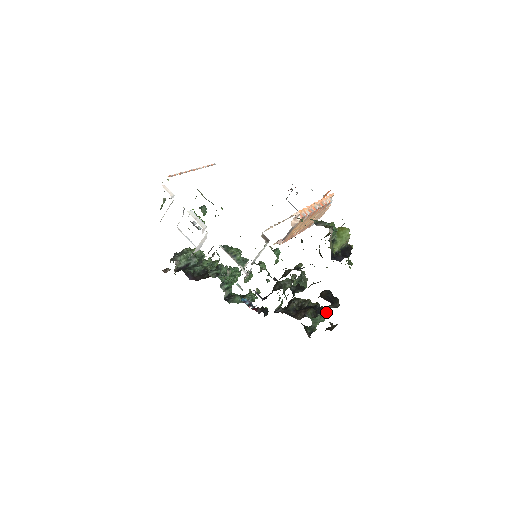
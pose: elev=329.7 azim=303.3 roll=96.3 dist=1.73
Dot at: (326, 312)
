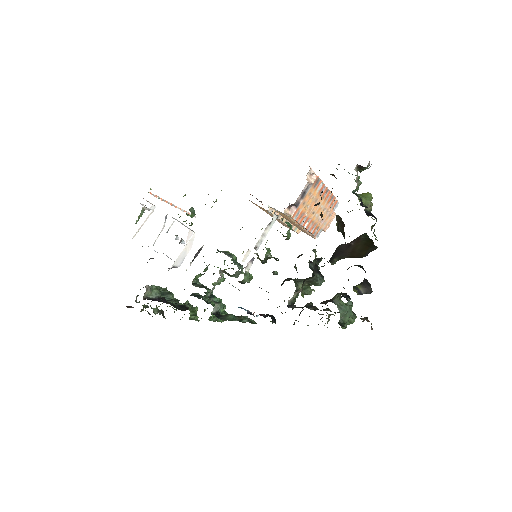
Dot at: occluded
